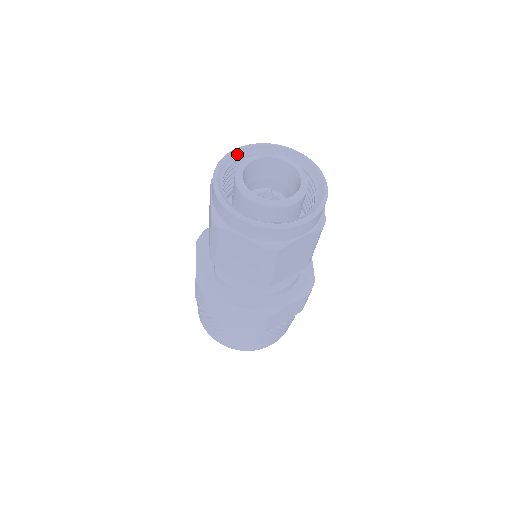
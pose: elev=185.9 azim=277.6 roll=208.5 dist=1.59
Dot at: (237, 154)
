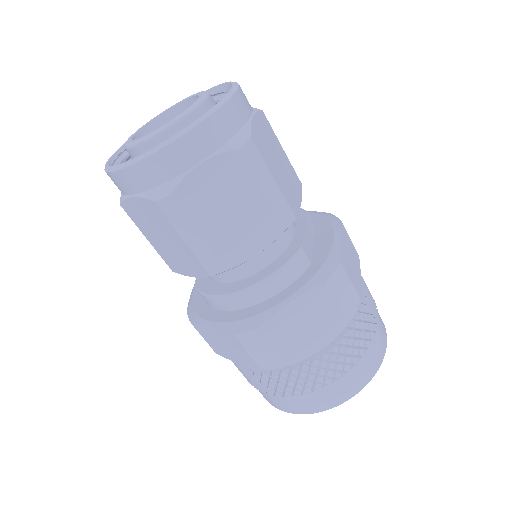
Dot at: occluded
